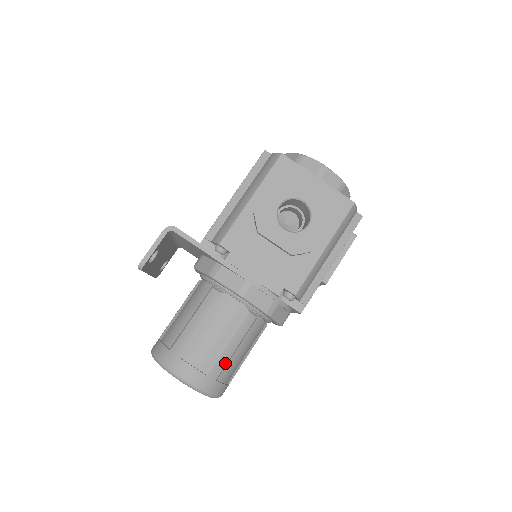
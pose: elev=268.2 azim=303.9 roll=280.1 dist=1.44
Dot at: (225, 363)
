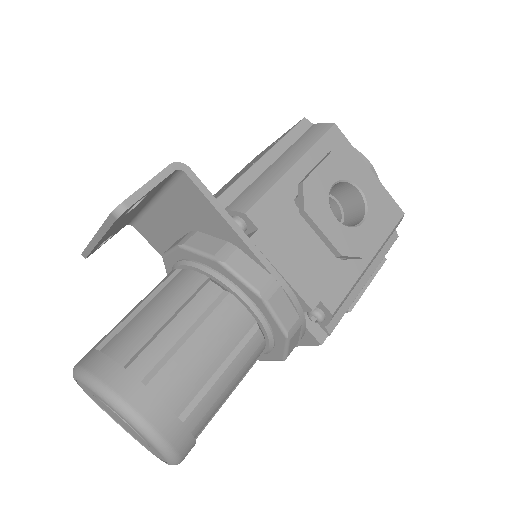
Dot at: (211, 405)
